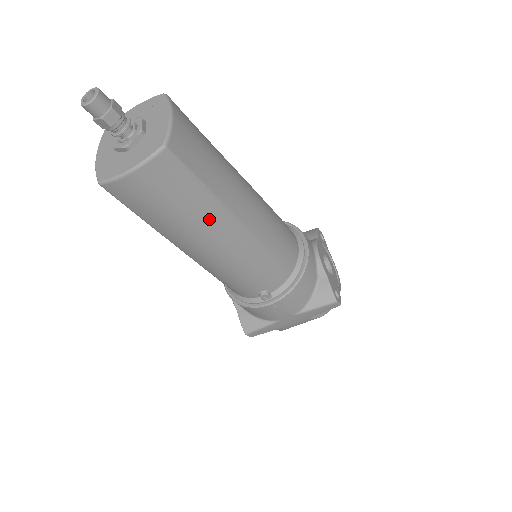
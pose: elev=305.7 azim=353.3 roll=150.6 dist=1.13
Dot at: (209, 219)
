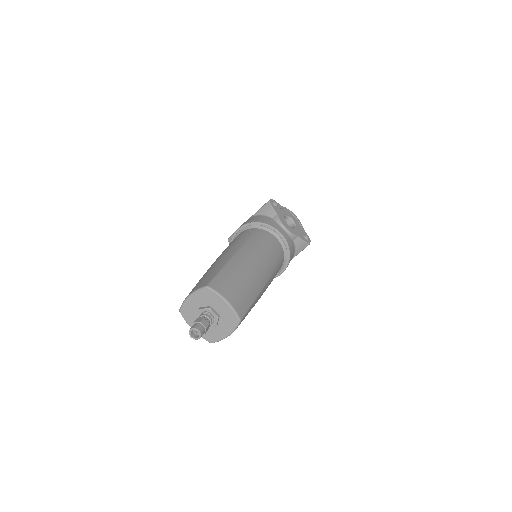
Dot at: (256, 302)
